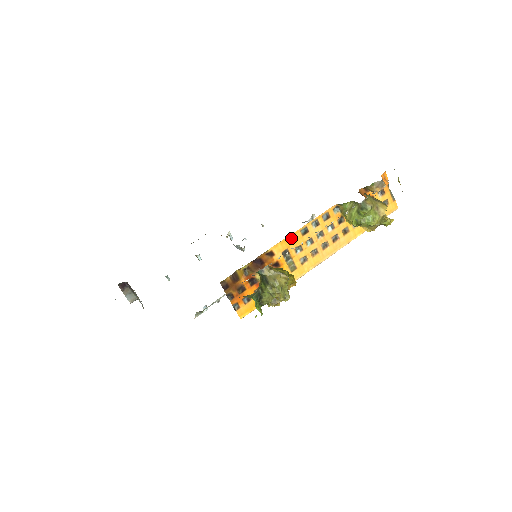
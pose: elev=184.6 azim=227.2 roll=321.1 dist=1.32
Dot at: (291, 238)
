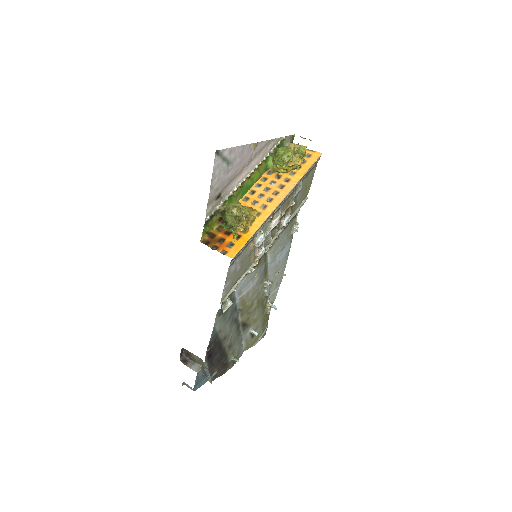
Dot at: (244, 200)
